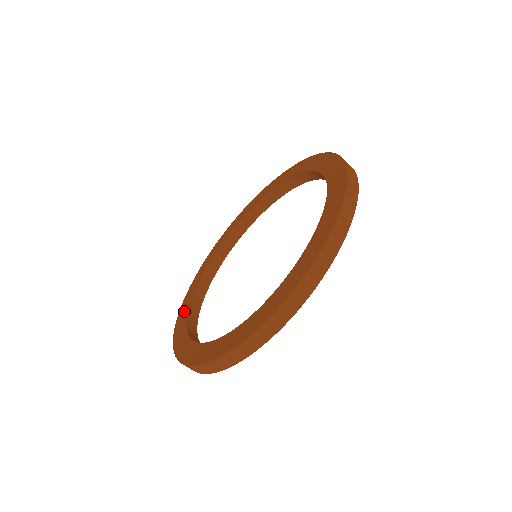
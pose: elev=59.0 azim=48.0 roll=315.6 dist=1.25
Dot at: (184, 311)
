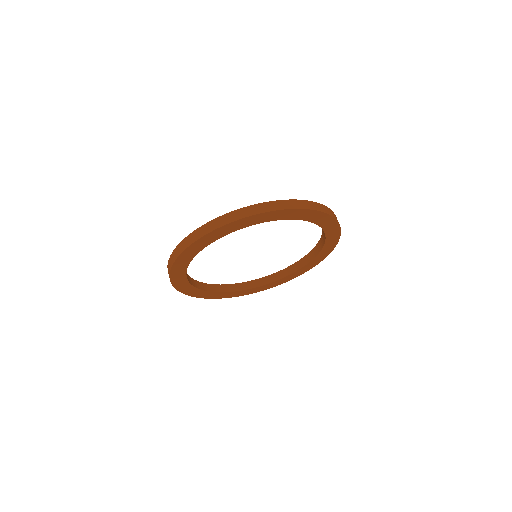
Dot at: occluded
